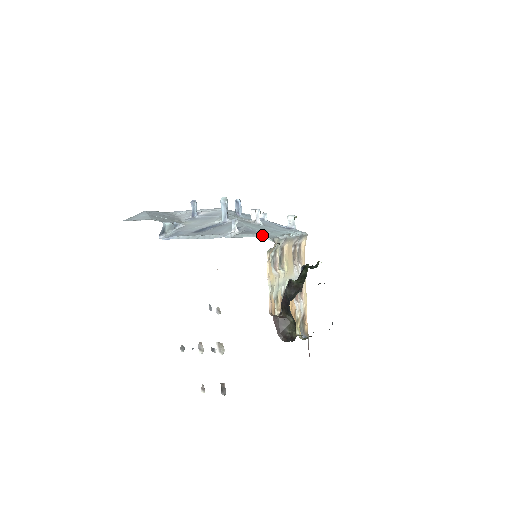
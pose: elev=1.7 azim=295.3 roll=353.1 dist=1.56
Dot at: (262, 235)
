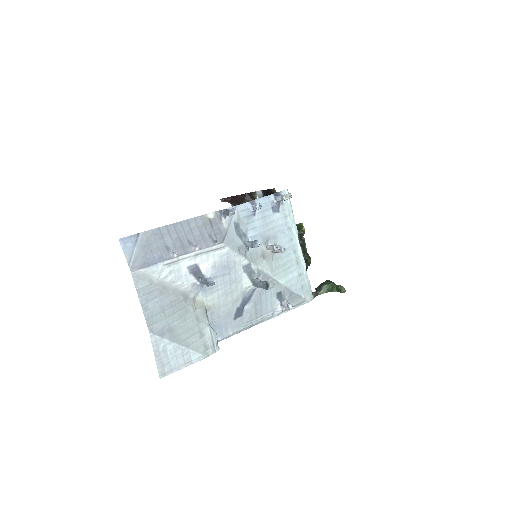
Dot at: (307, 297)
